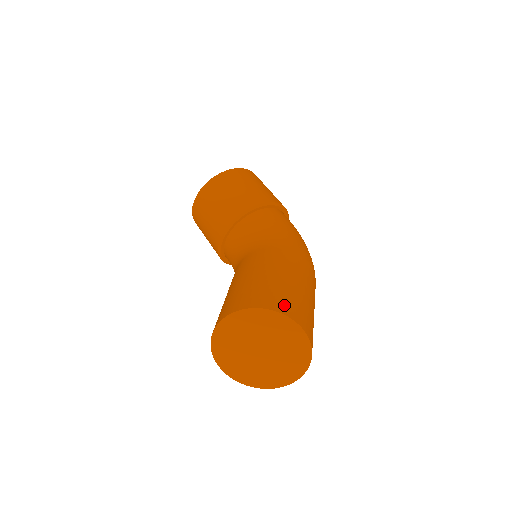
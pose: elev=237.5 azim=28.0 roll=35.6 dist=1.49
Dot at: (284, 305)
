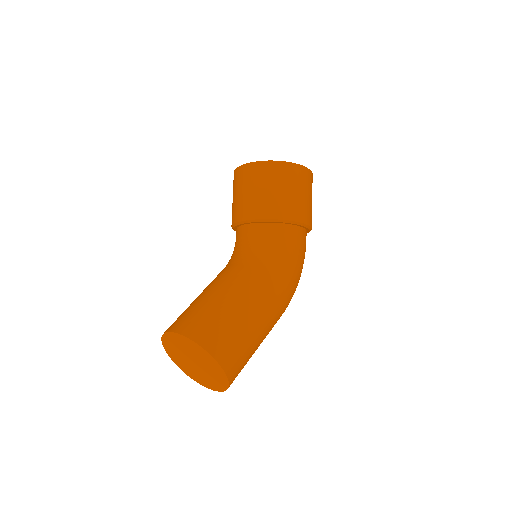
Dot at: (227, 354)
